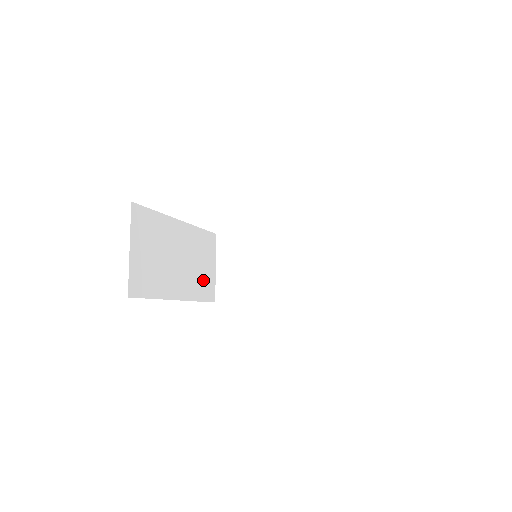
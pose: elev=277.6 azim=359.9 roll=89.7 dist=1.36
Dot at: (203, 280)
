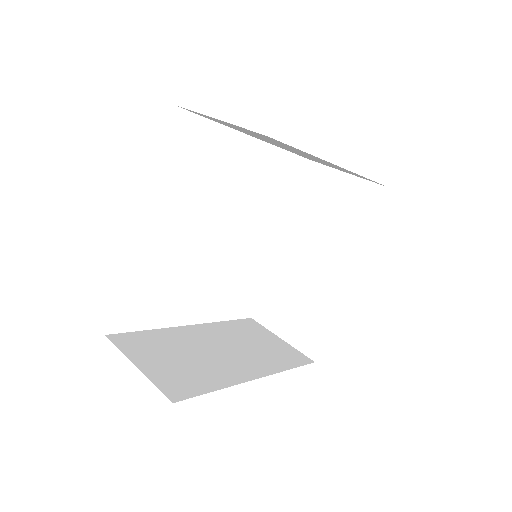
Dot at: (275, 353)
